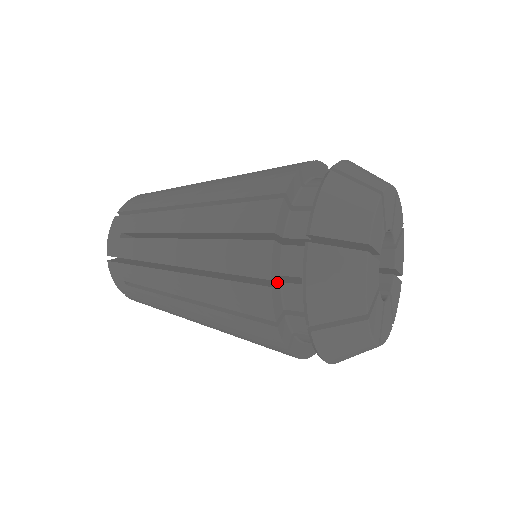
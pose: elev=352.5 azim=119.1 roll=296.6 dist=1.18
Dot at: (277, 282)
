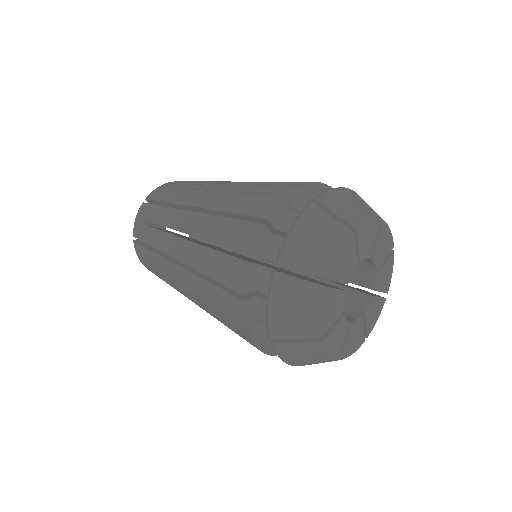
Dot at: (252, 295)
